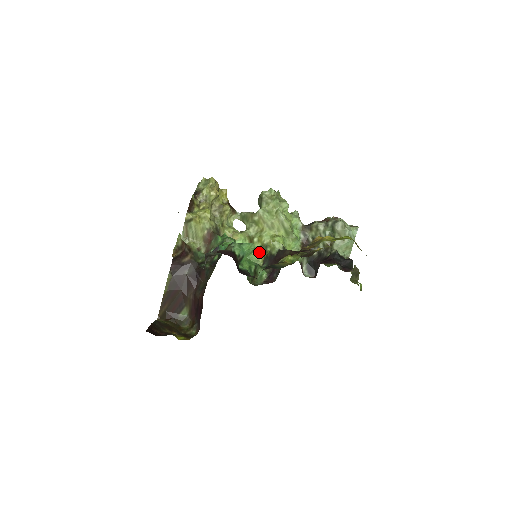
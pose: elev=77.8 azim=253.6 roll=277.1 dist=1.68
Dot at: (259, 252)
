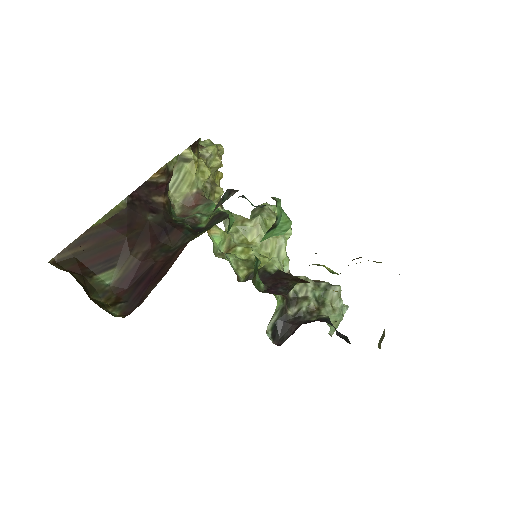
Dot at: (241, 264)
